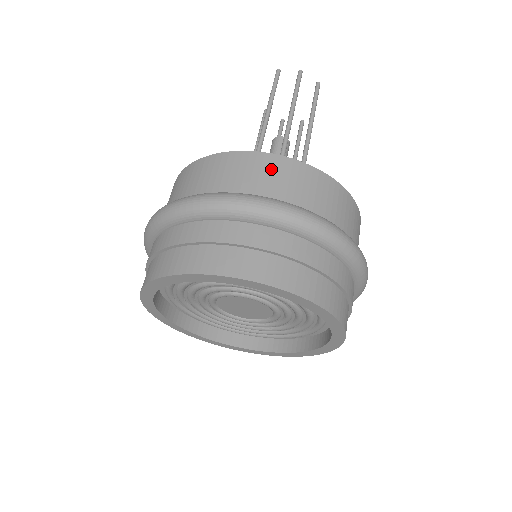
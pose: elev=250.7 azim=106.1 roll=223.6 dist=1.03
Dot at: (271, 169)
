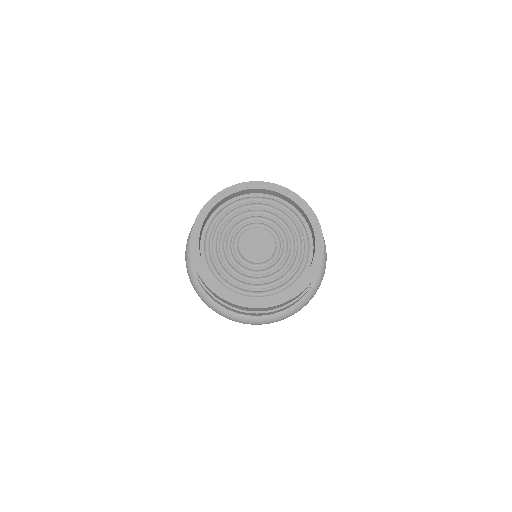
Dot at: occluded
